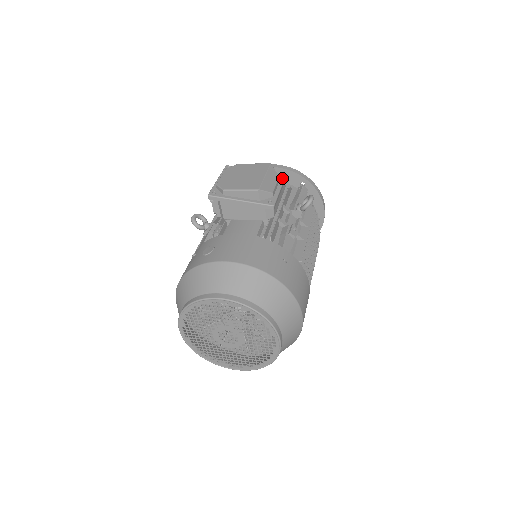
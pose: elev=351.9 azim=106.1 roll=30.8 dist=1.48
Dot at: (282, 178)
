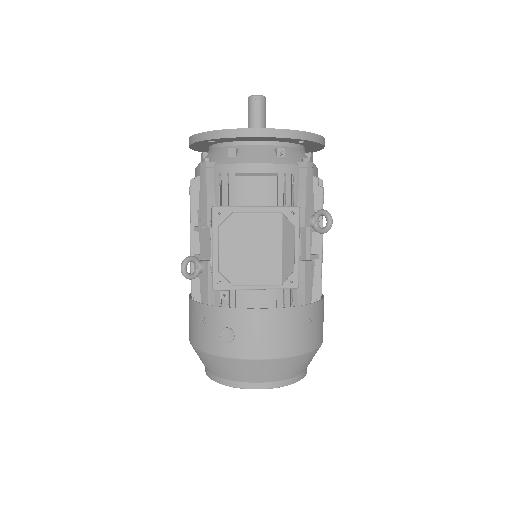
Dot at: (296, 221)
